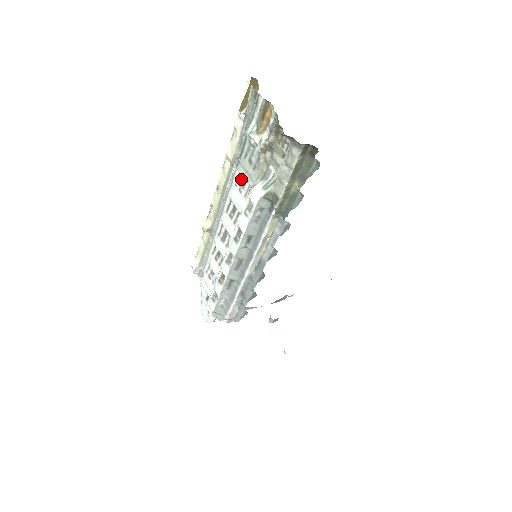
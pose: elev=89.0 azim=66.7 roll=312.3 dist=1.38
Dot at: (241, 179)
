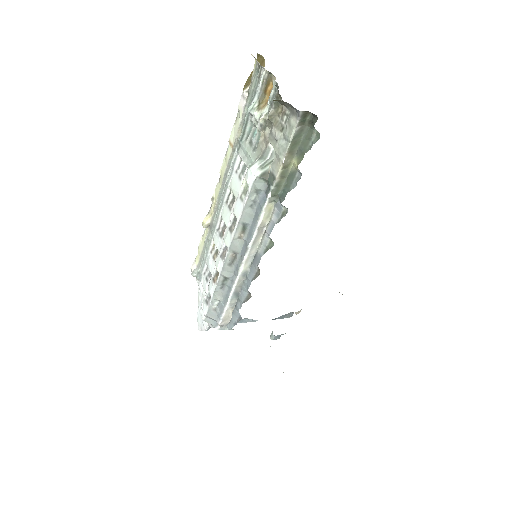
Dot at: (241, 164)
